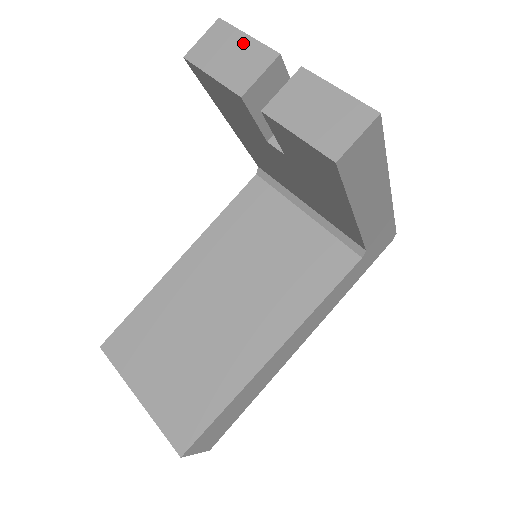
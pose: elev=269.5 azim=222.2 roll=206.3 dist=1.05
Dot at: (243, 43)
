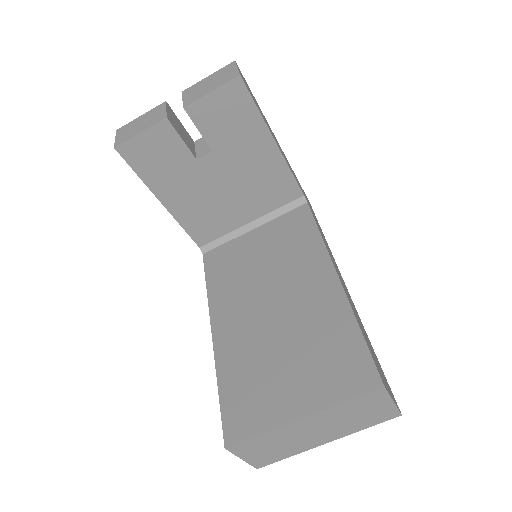
Dot at: (142, 118)
